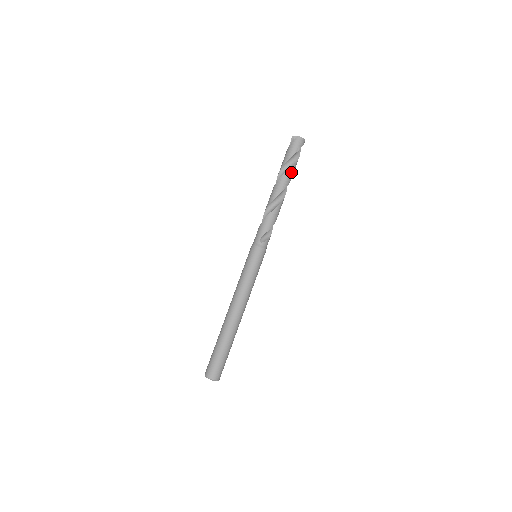
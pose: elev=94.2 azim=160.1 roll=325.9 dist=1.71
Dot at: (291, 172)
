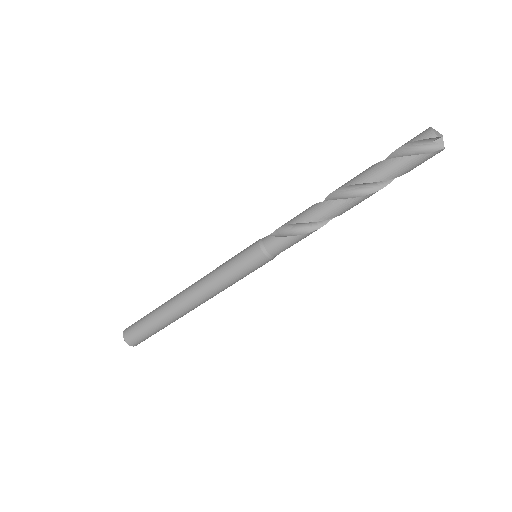
Dot at: (384, 184)
